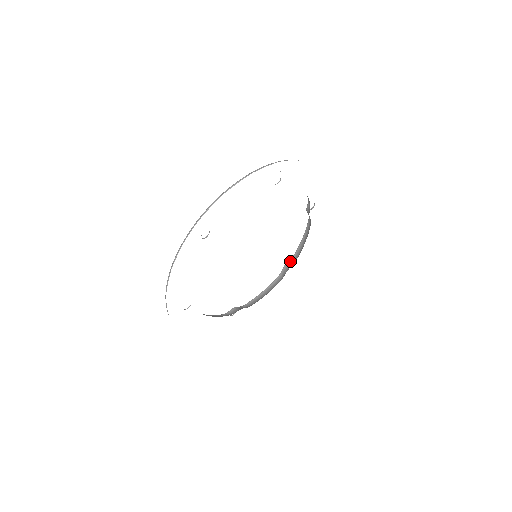
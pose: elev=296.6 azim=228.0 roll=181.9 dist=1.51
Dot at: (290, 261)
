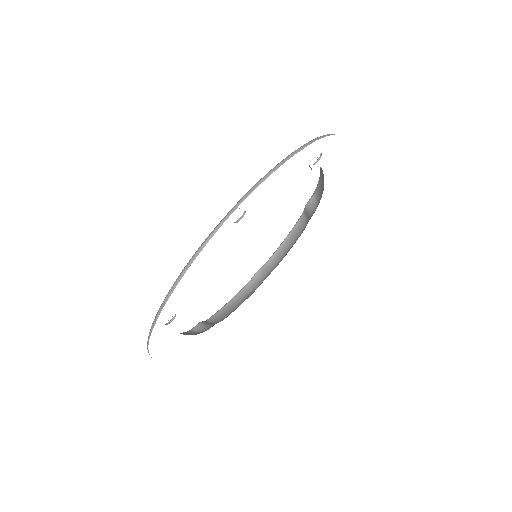
Dot at: (265, 266)
